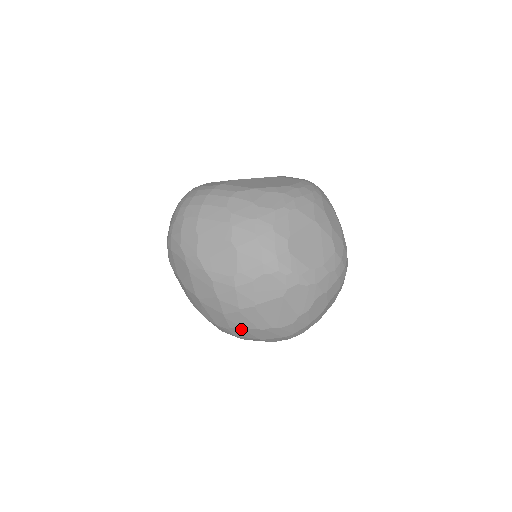
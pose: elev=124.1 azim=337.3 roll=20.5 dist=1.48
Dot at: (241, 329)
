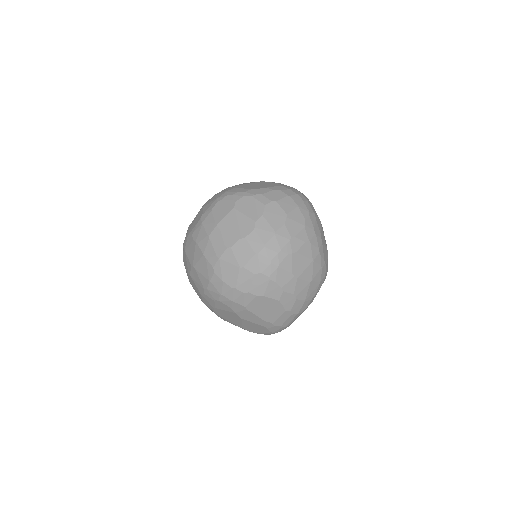
Dot at: (219, 260)
